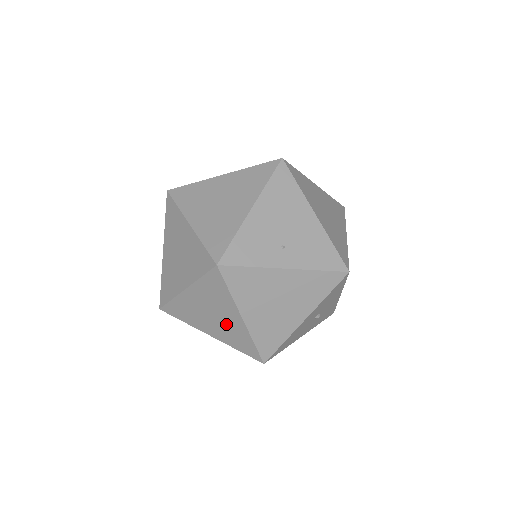
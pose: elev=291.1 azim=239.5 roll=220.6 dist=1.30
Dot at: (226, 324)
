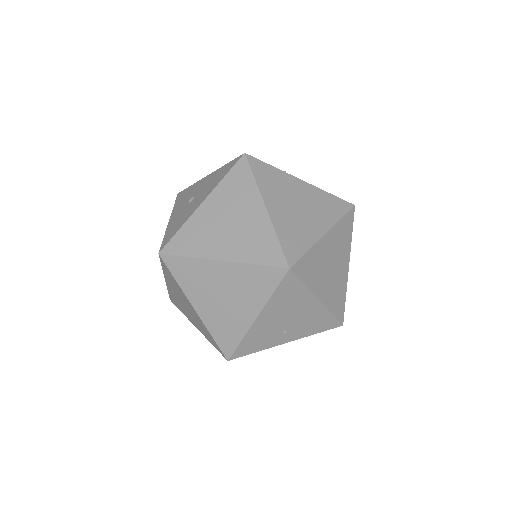
Dot at: occluded
